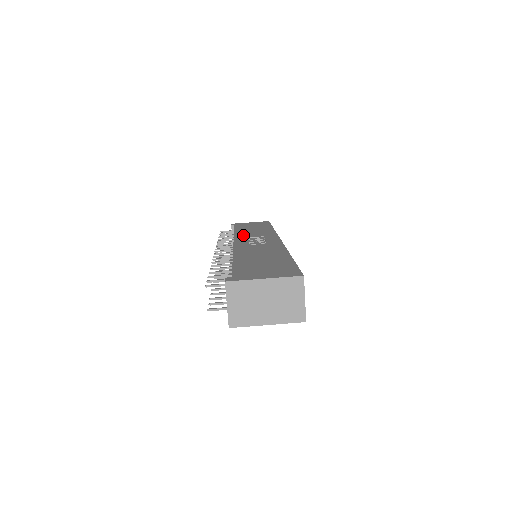
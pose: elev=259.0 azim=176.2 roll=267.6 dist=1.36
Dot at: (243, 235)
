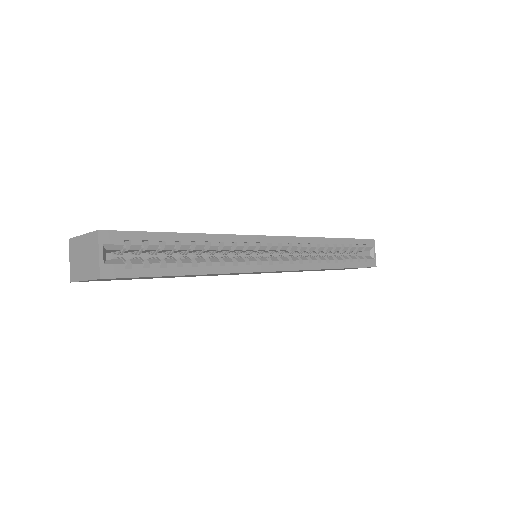
Dot at: occluded
